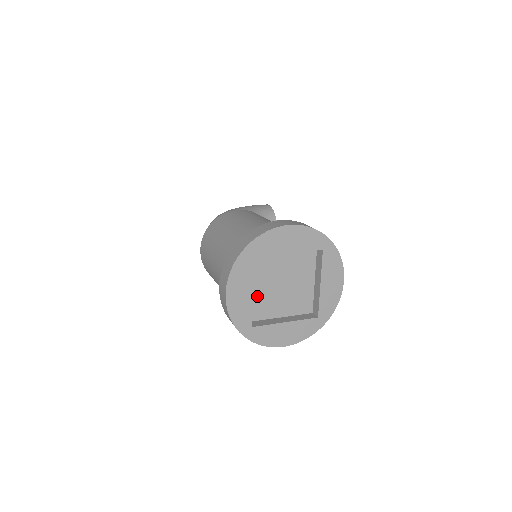
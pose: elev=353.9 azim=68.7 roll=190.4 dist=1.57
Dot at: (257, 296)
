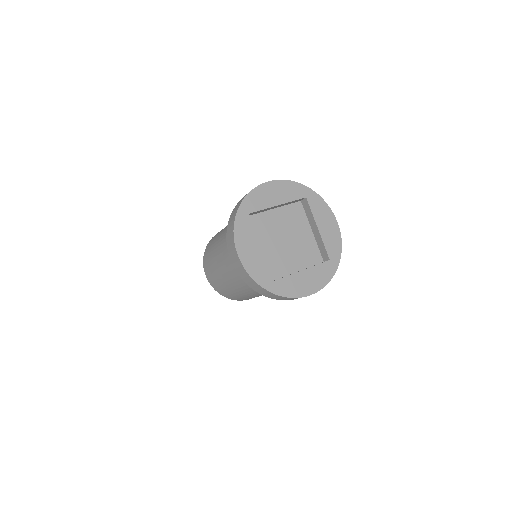
Dot at: (267, 256)
